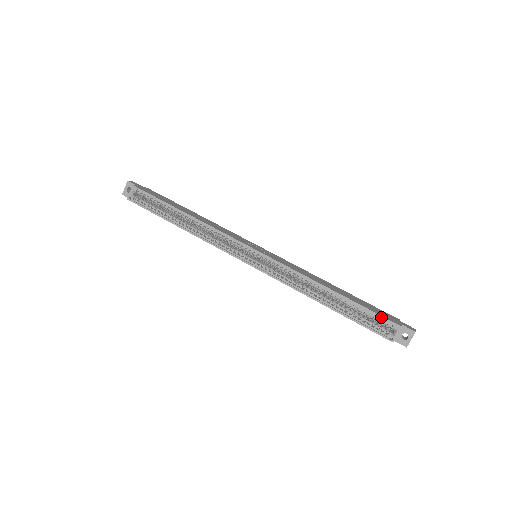
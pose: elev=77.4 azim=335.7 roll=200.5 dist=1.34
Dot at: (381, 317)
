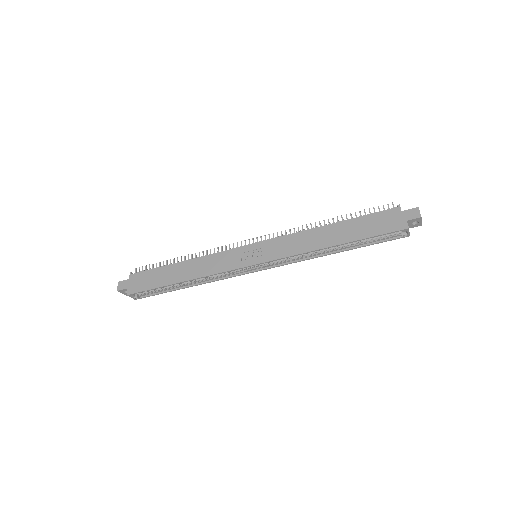
Dot at: occluded
